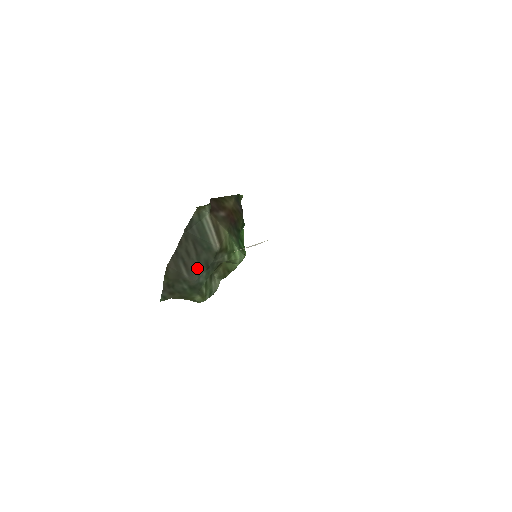
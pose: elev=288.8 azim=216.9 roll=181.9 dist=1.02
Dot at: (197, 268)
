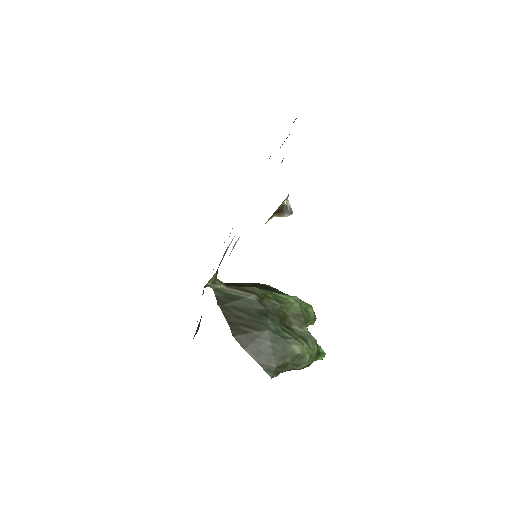
Dot at: (258, 322)
